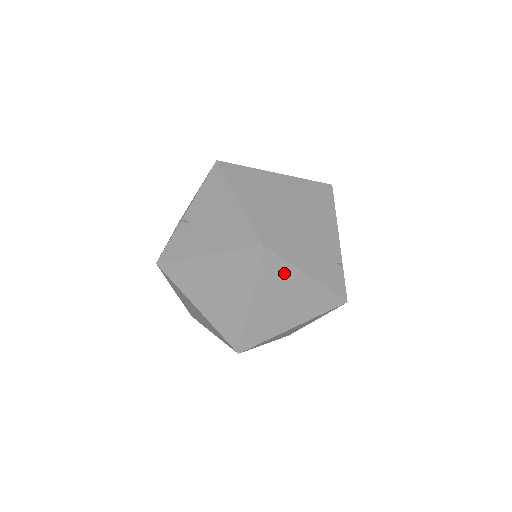
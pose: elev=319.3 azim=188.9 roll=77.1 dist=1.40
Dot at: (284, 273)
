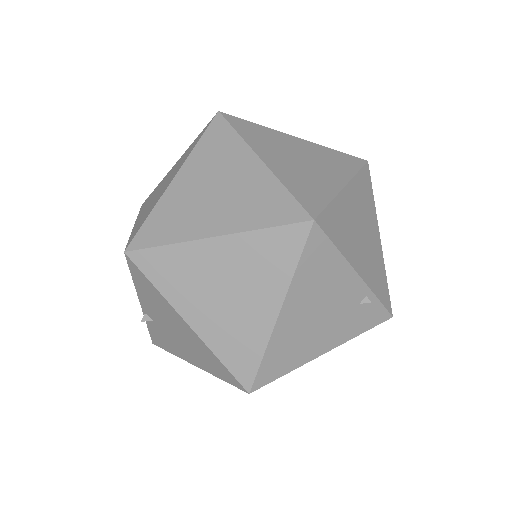
Dot at: occluded
